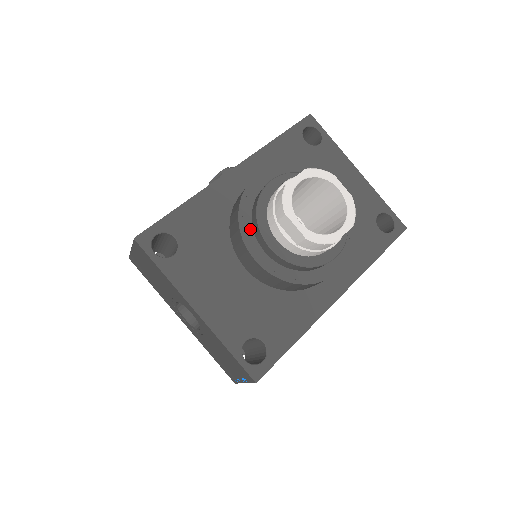
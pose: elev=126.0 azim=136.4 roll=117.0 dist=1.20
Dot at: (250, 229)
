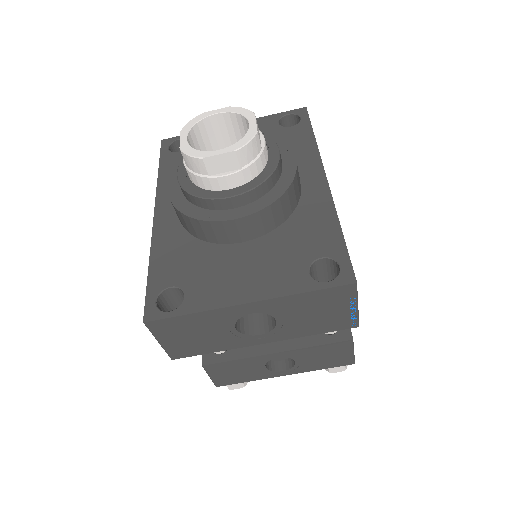
Dot at: (205, 212)
